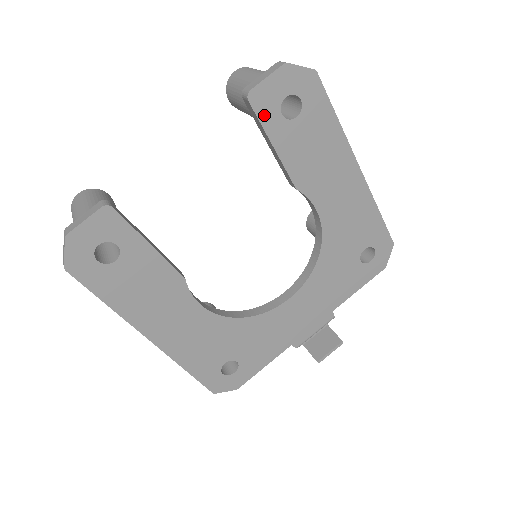
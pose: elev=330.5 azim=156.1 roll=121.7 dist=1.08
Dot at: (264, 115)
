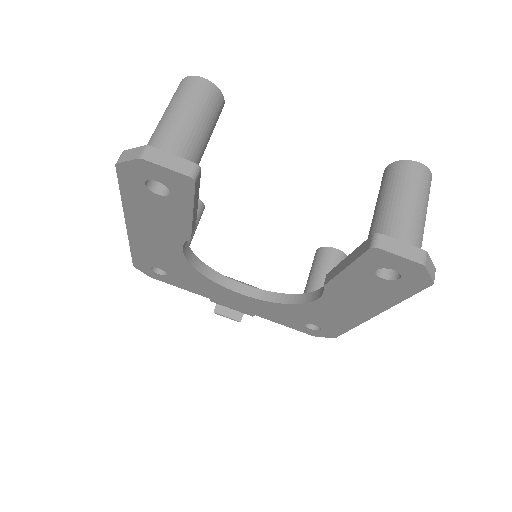
Dot at: (366, 260)
